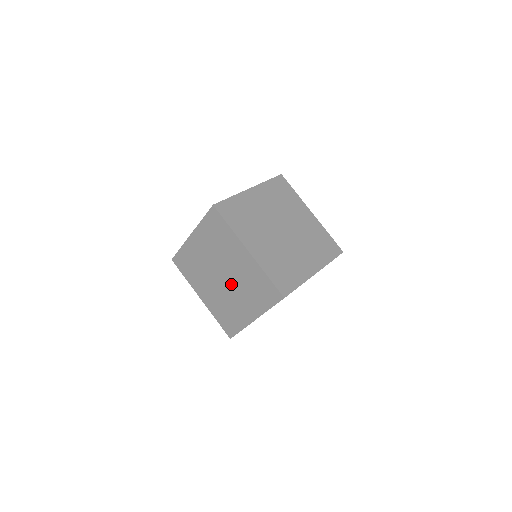
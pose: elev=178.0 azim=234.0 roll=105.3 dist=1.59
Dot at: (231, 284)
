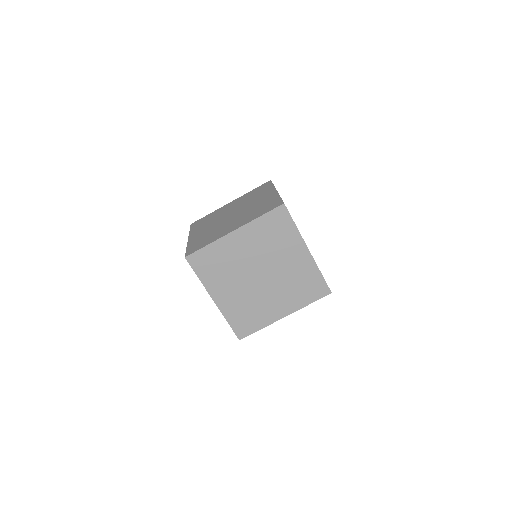
Dot at: (270, 283)
